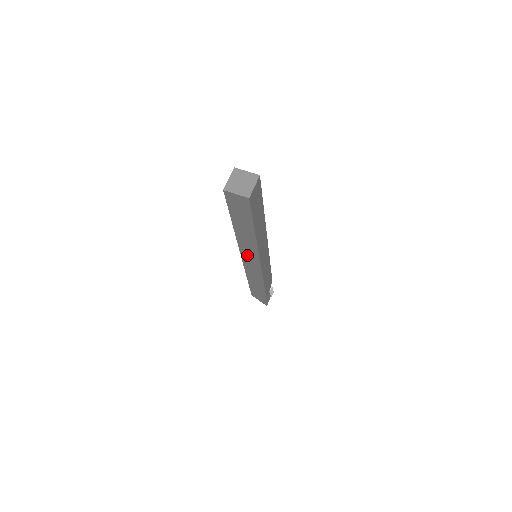
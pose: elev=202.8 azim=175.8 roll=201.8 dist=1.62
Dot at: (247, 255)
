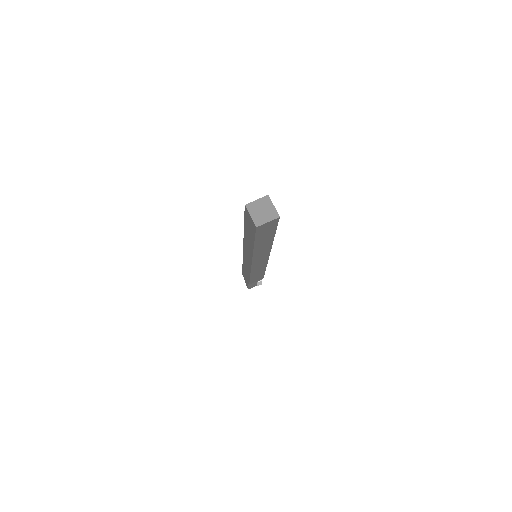
Dot at: (246, 252)
